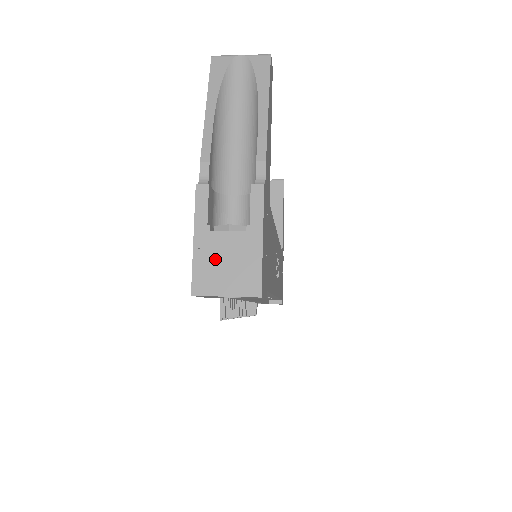
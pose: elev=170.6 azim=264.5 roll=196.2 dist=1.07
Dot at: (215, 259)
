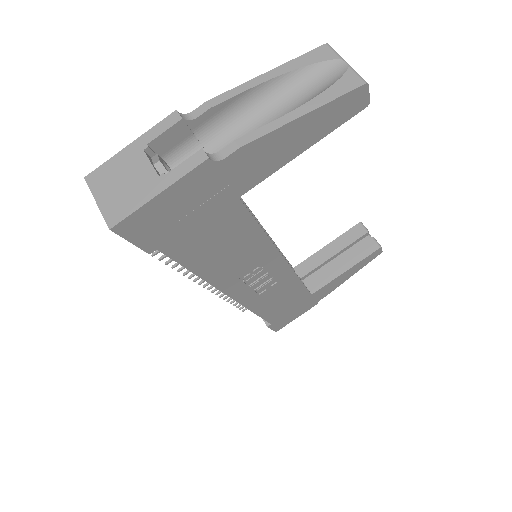
Dot at: (122, 171)
